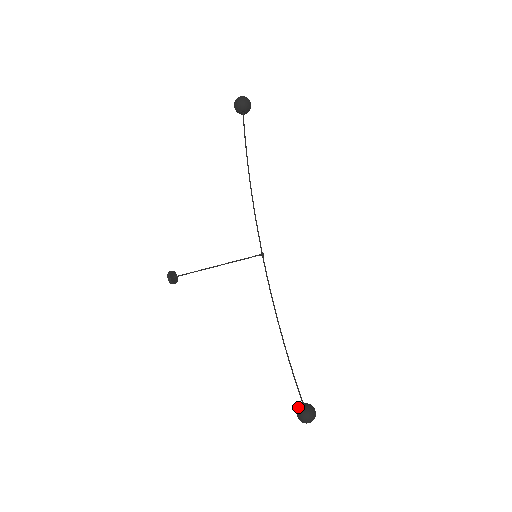
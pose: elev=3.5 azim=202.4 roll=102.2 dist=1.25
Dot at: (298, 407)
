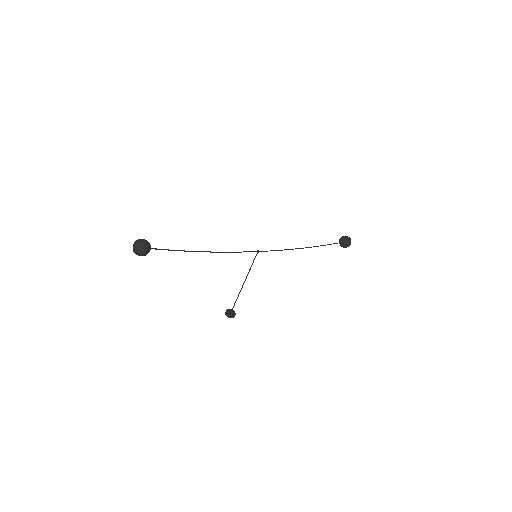
Dot at: (341, 246)
